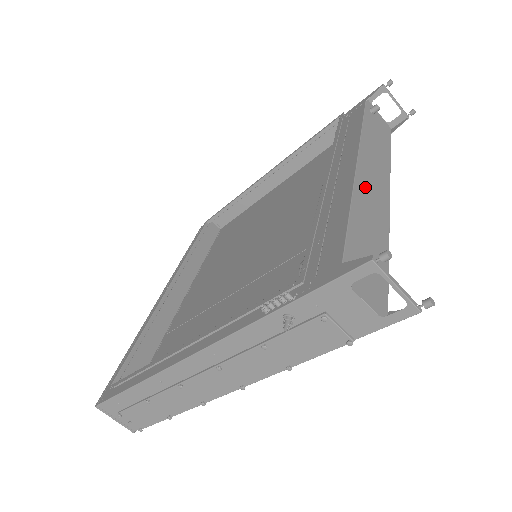
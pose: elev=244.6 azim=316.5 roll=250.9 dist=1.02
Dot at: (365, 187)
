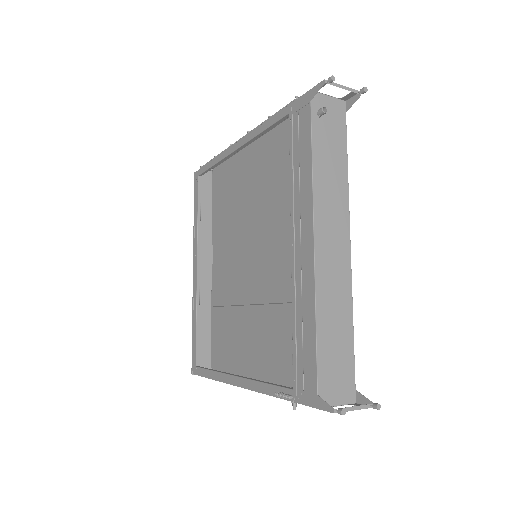
Dot at: (325, 272)
